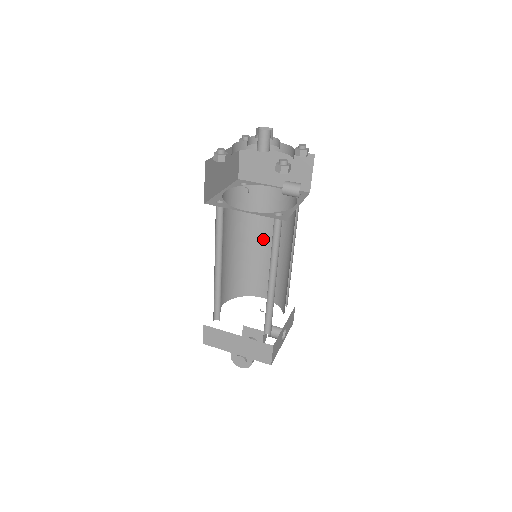
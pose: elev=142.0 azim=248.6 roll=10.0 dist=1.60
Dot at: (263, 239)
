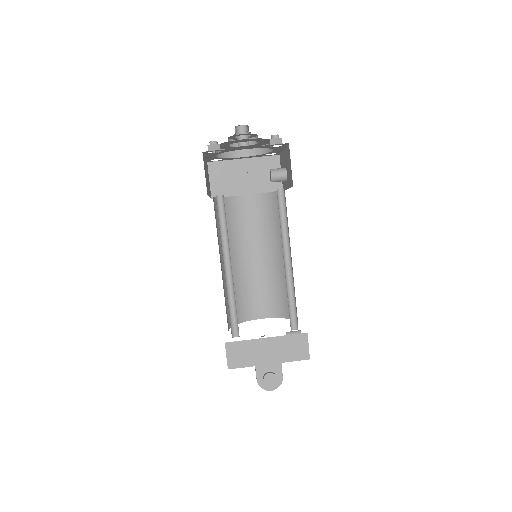
Dot at: (249, 251)
